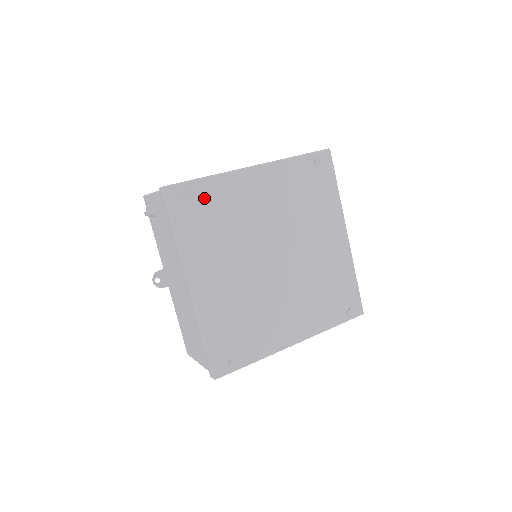
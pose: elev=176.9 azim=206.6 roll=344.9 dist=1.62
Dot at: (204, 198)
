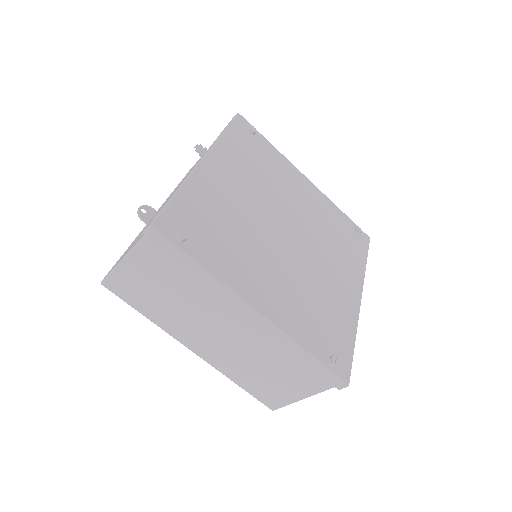
Dot at: (261, 147)
